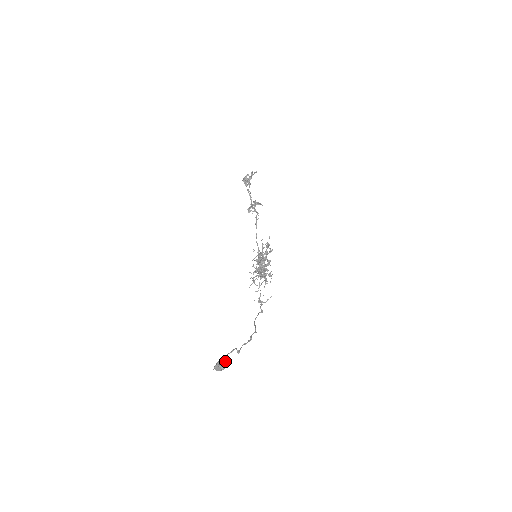
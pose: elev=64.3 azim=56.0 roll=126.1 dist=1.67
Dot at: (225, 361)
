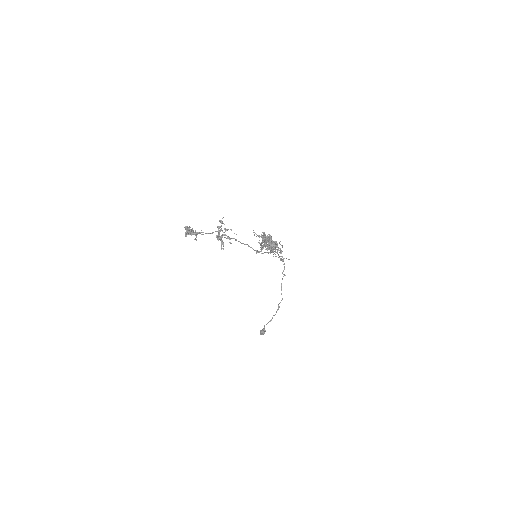
Dot at: occluded
